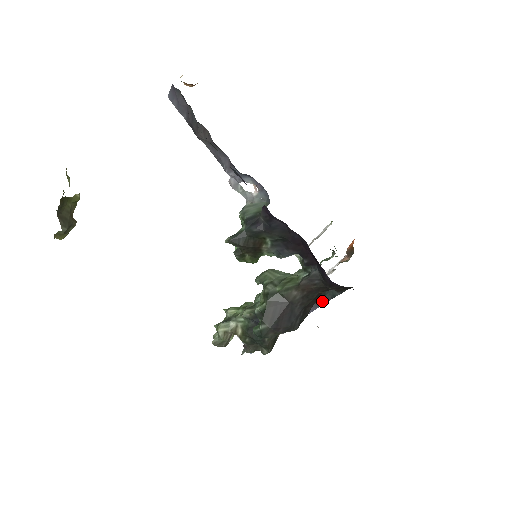
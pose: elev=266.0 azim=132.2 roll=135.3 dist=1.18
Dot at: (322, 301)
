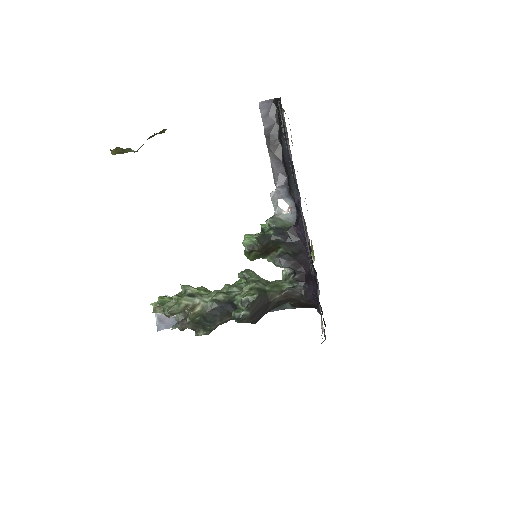
Dot at: occluded
